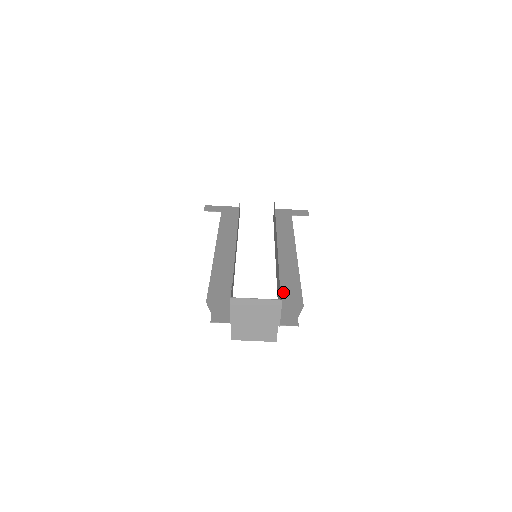
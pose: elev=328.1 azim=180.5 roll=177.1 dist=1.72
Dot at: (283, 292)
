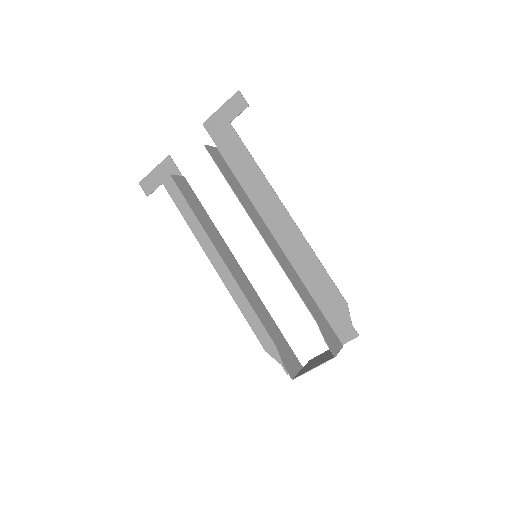
Dot at: (316, 294)
